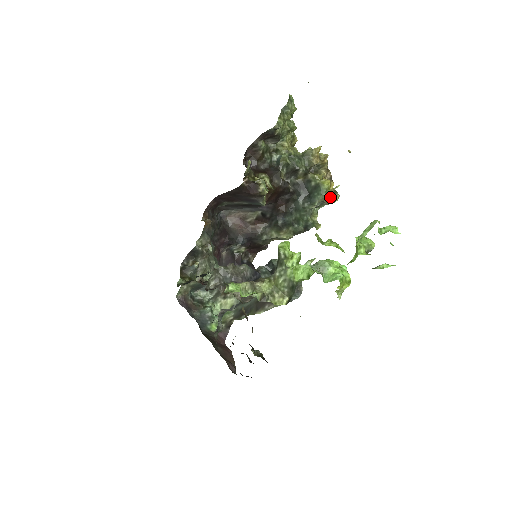
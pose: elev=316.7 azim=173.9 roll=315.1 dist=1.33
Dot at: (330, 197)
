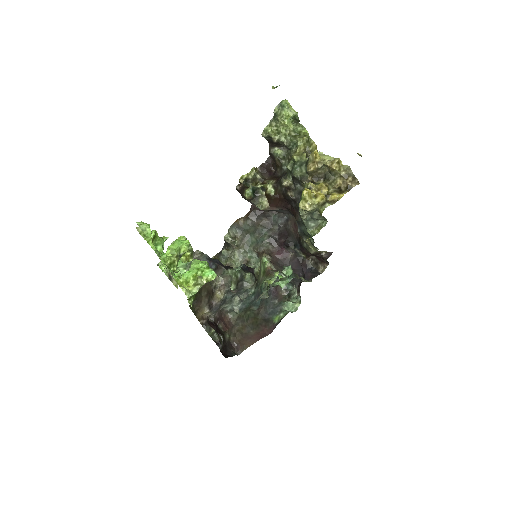
Dot at: (305, 208)
